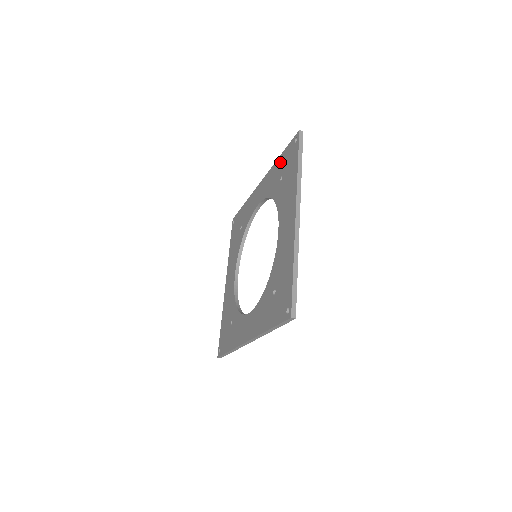
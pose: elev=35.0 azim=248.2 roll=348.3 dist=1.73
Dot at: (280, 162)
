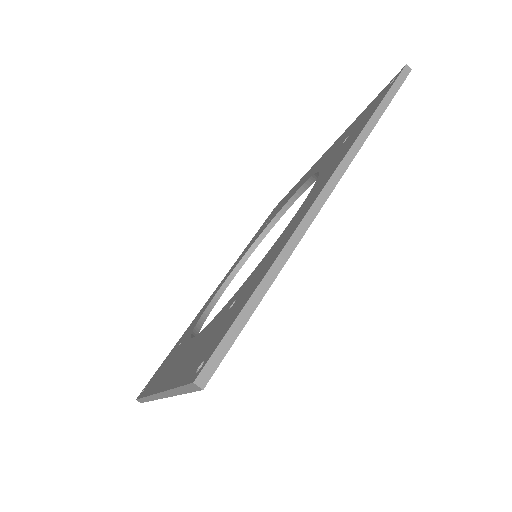
Dot at: occluded
